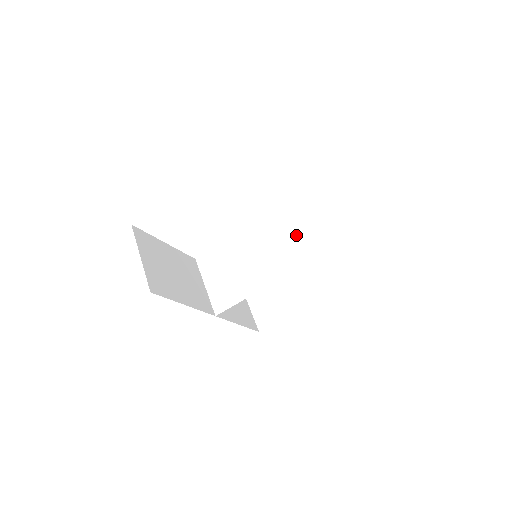
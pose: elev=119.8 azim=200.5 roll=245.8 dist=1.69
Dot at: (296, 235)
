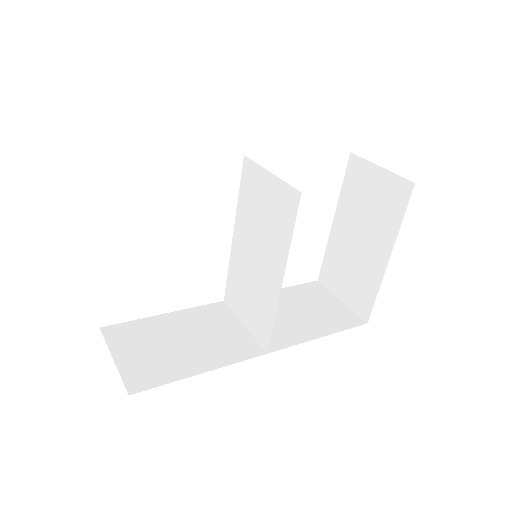
Dot at: (268, 199)
